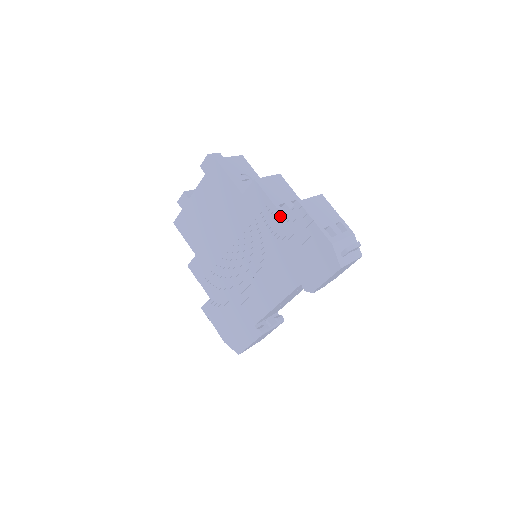
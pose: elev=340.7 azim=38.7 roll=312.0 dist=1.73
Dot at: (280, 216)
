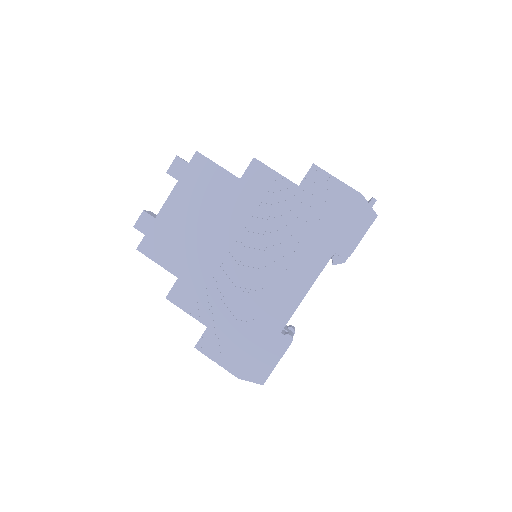
Dot at: (294, 187)
